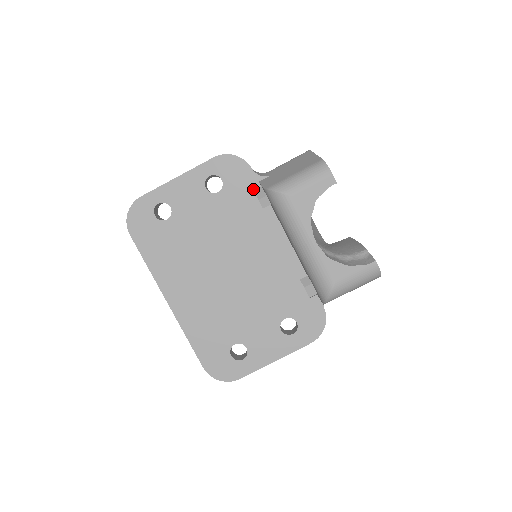
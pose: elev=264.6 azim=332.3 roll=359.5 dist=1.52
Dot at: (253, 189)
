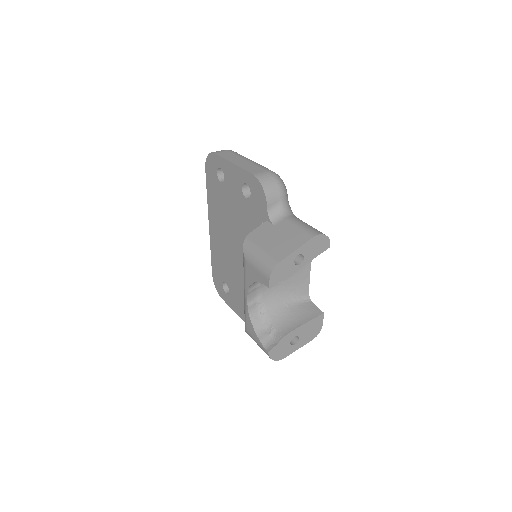
Dot at: (263, 221)
